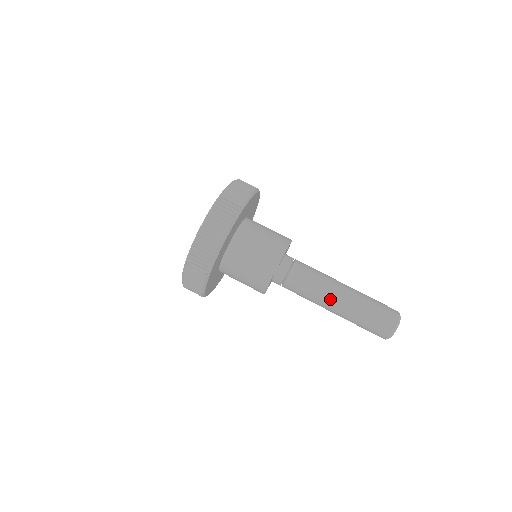
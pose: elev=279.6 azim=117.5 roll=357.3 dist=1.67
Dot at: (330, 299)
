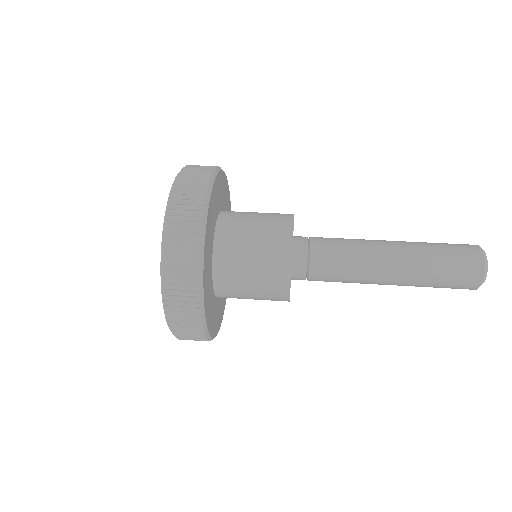
Dot at: (381, 254)
